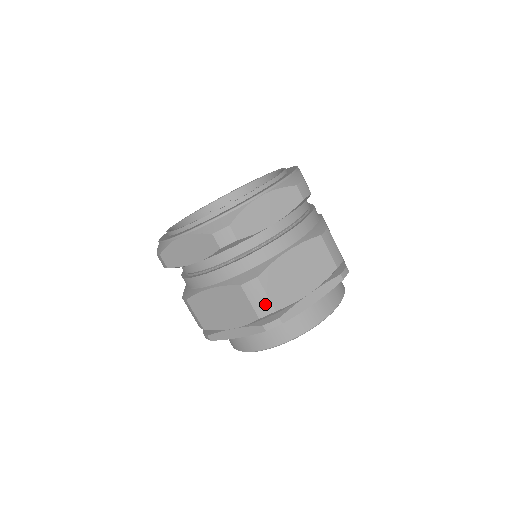
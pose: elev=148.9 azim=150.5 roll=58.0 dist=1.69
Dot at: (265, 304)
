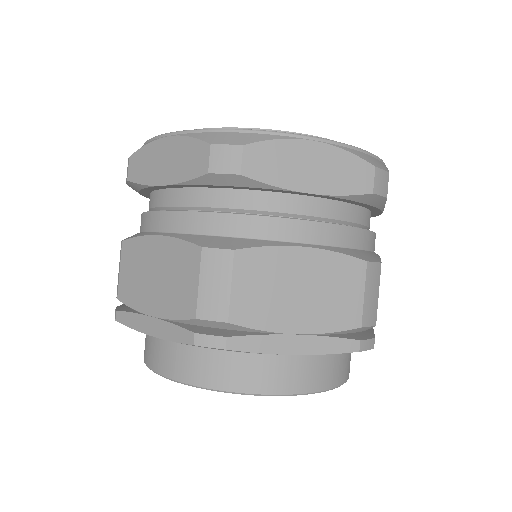
Dot at: (219, 300)
